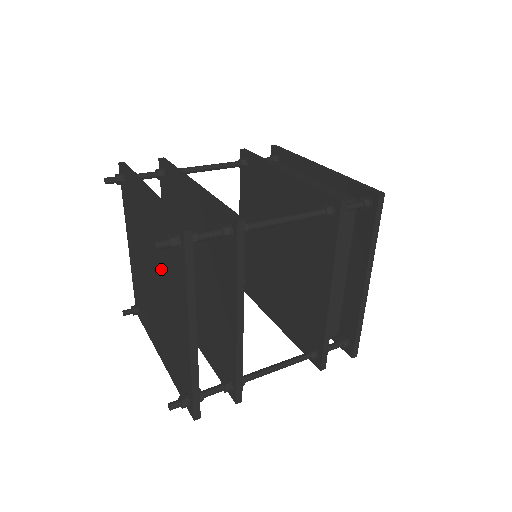
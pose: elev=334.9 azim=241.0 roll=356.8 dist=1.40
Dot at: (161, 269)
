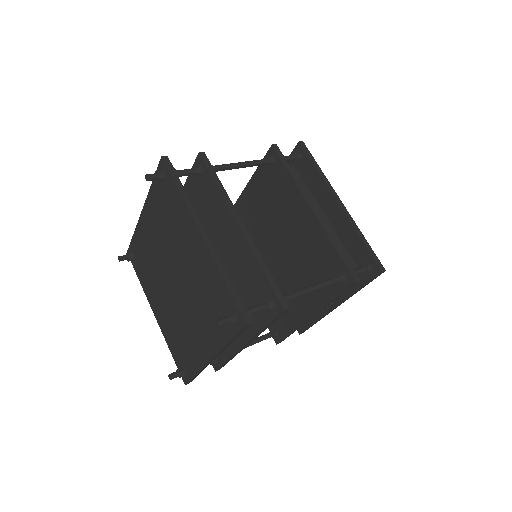
Dot at: (170, 242)
